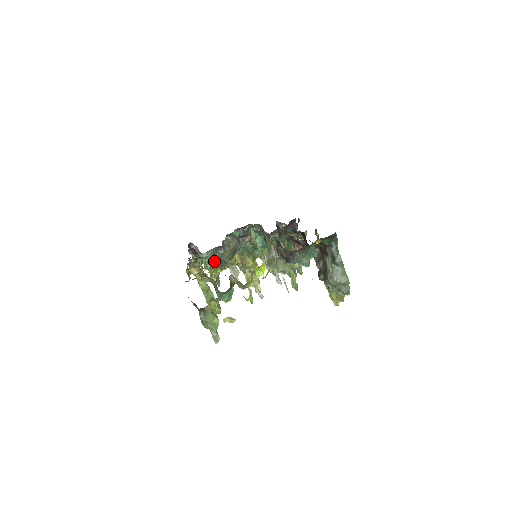
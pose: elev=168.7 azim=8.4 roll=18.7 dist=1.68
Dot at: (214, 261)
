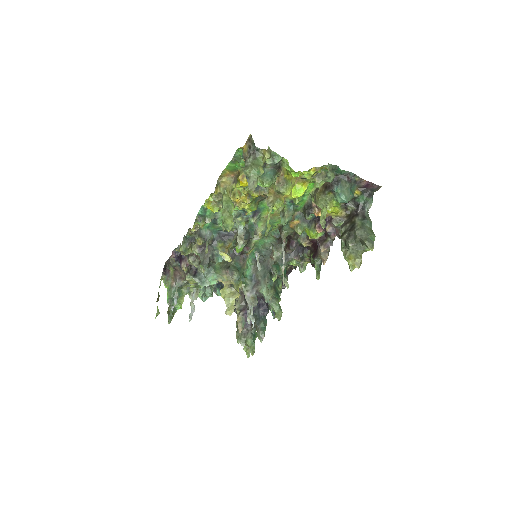
Dot at: occluded
